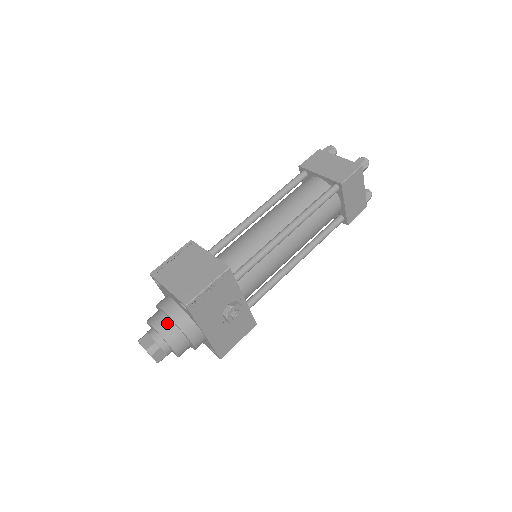
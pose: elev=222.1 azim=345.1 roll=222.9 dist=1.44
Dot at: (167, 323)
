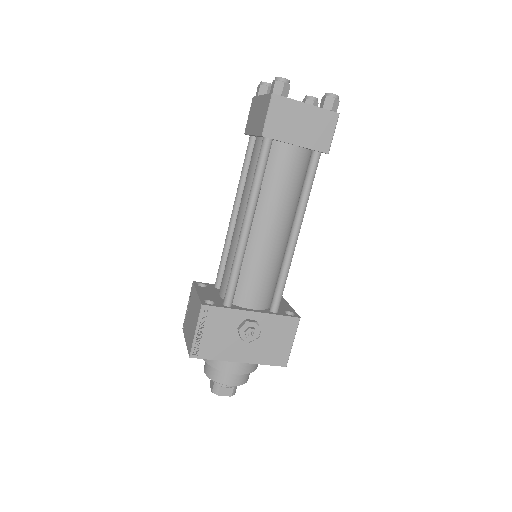
Dot at: (209, 366)
